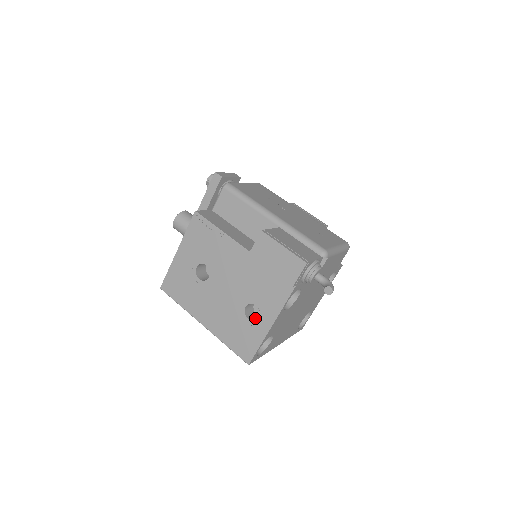
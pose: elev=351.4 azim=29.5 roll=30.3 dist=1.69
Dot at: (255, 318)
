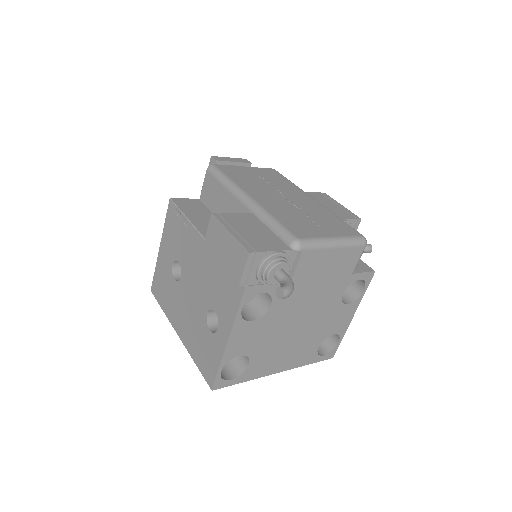
Dot at: occluded
